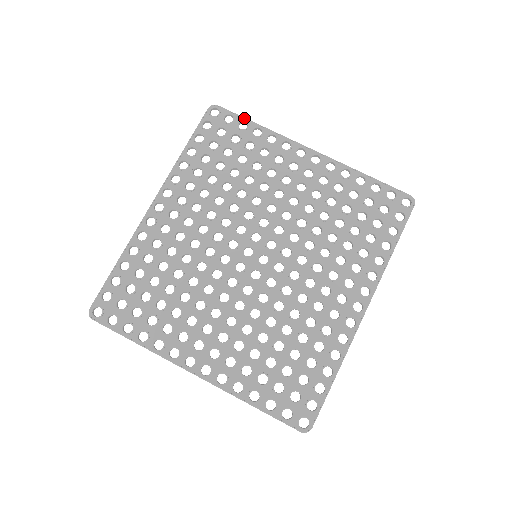
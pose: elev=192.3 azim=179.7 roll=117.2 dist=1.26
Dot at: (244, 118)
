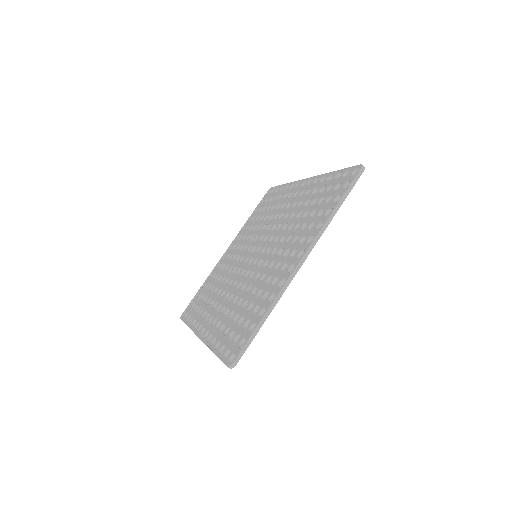
Dot at: (195, 295)
